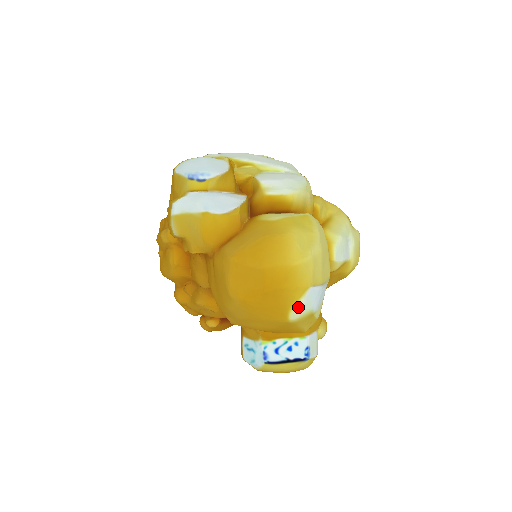
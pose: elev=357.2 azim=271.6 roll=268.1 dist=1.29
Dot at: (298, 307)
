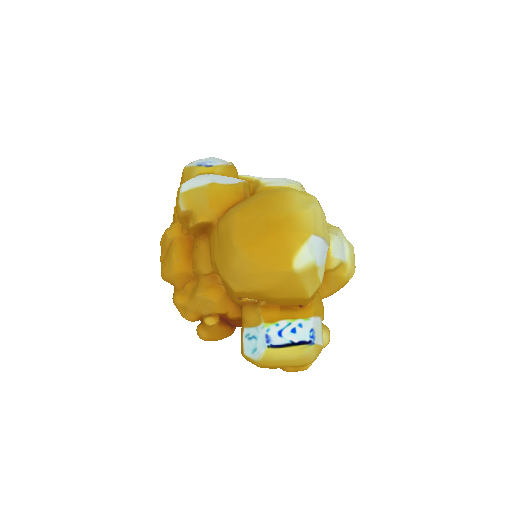
Dot at: (302, 253)
